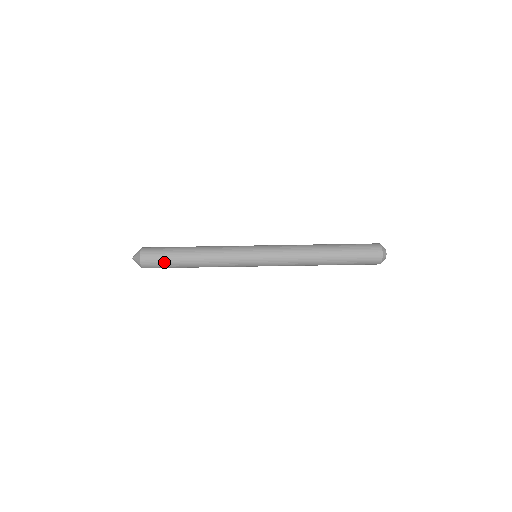
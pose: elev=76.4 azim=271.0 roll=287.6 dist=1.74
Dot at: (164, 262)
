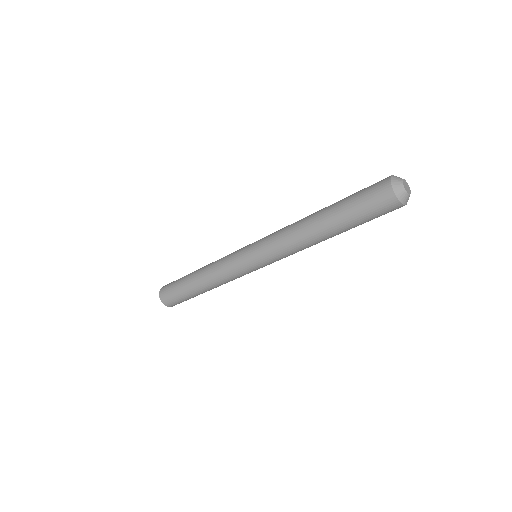
Dot at: (181, 299)
